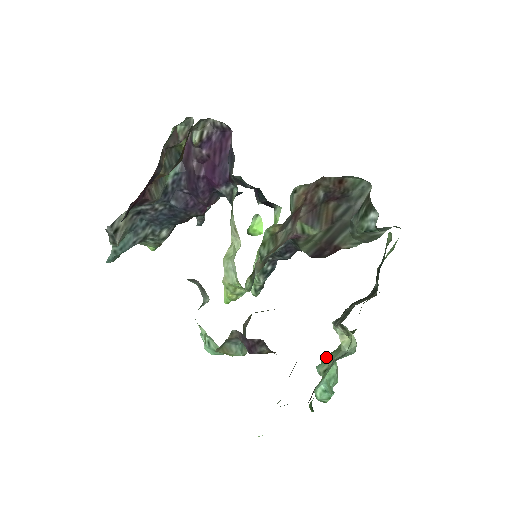
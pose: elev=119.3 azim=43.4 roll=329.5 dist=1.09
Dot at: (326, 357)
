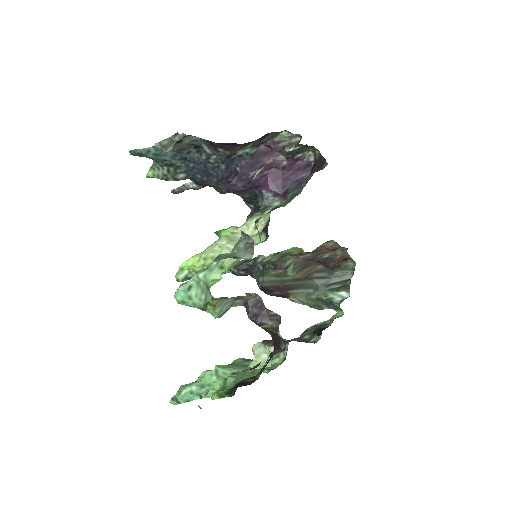
Dot at: (223, 365)
